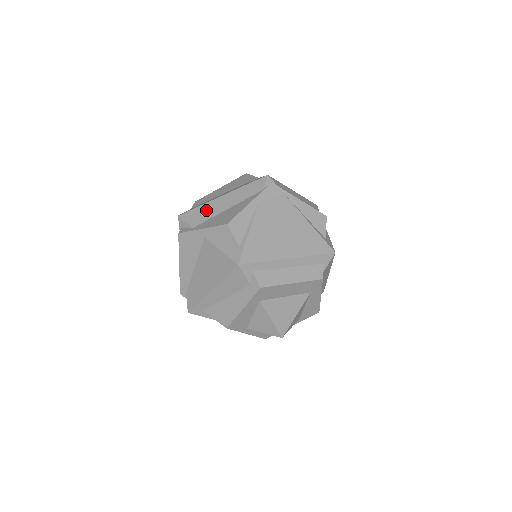
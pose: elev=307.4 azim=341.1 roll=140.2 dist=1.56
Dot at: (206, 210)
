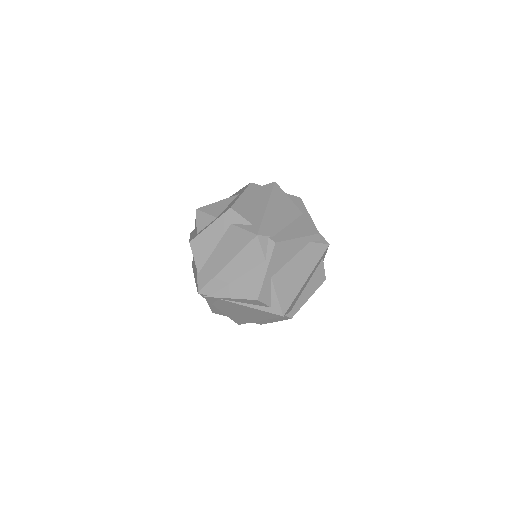
Dot at: occluded
